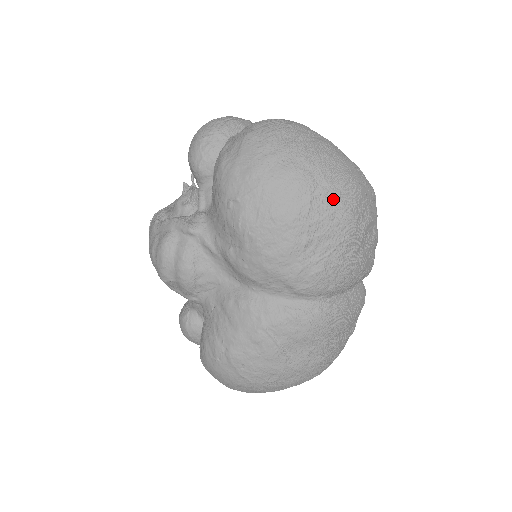
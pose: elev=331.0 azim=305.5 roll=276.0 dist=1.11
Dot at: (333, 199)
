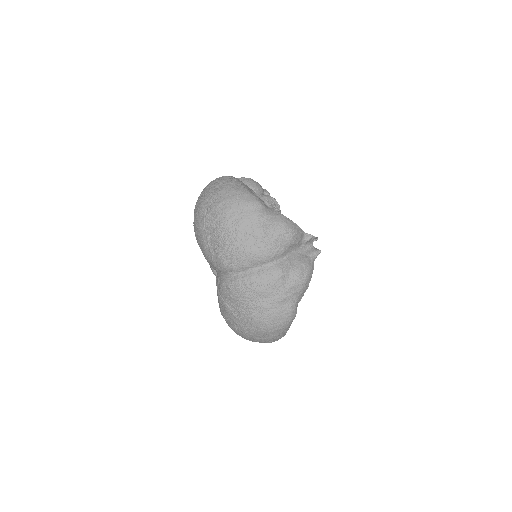
Dot at: (213, 215)
